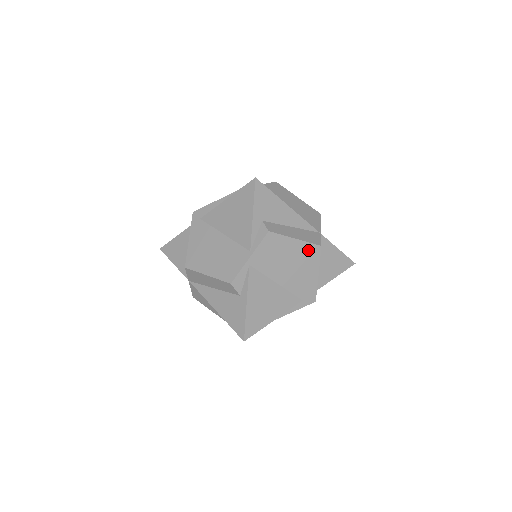
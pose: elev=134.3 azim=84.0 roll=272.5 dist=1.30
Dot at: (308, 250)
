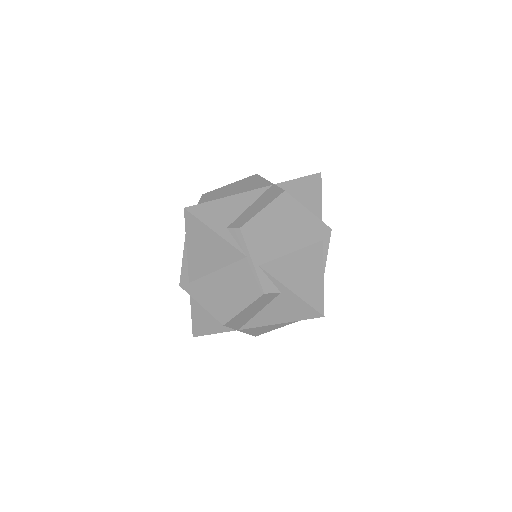
Dot at: (281, 205)
